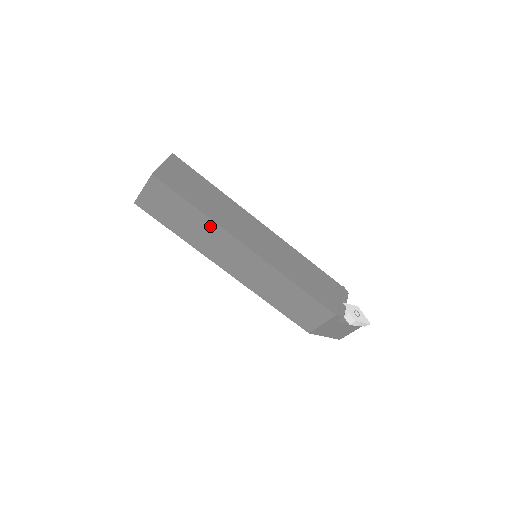
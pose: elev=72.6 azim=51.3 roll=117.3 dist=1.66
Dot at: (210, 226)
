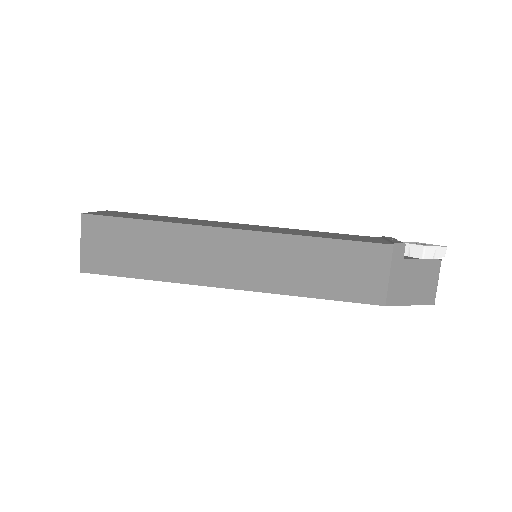
Dot at: (175, 233)
